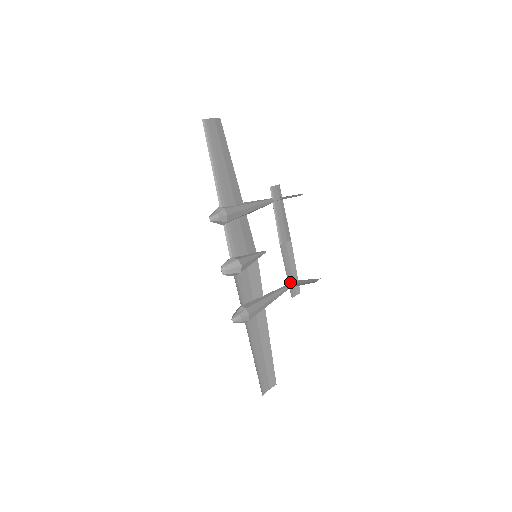
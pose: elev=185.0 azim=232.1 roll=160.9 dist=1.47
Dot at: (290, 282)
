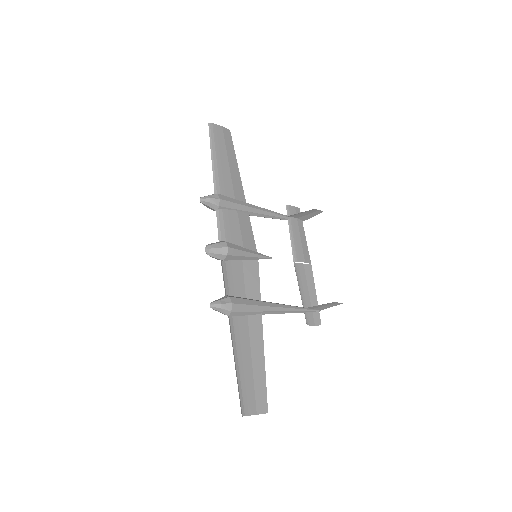
Dot at: (306, 307)
